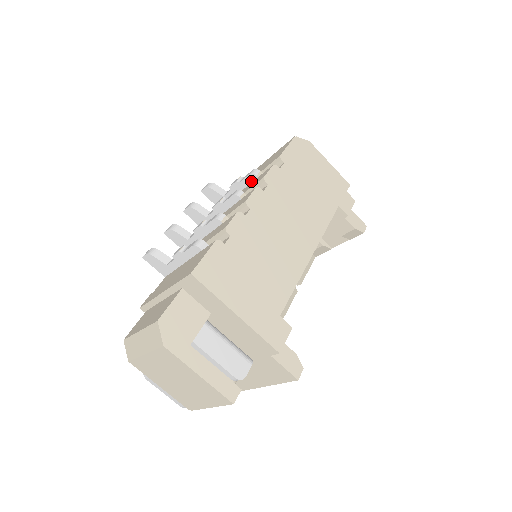
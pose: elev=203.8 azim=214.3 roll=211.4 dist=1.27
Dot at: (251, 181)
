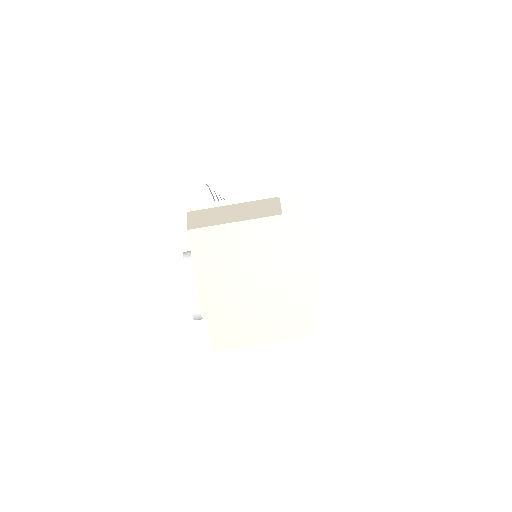
Dot at: occluded
